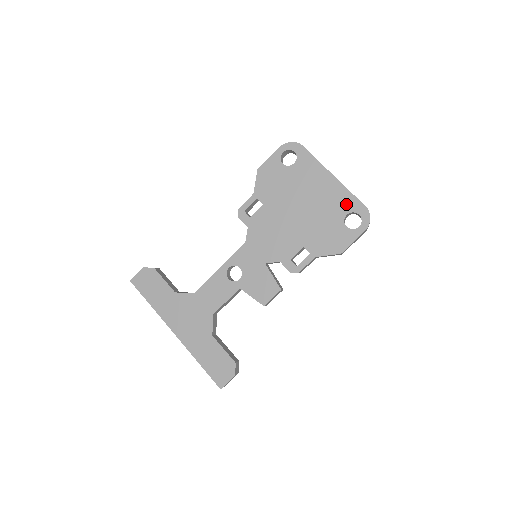
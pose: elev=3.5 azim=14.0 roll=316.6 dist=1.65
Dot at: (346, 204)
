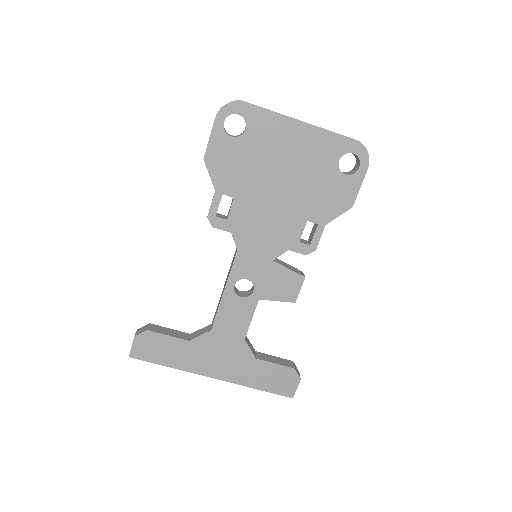
Dot at: (333, 149)
